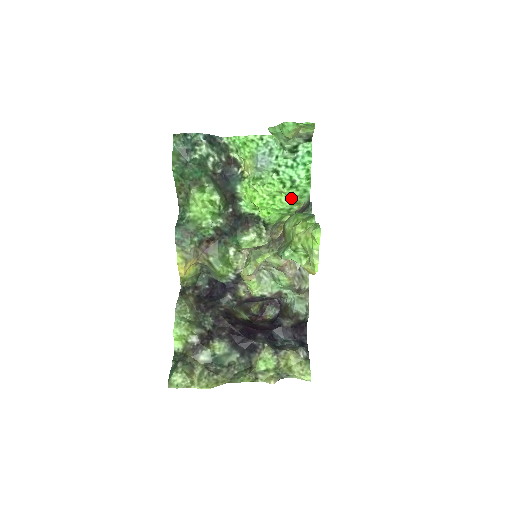
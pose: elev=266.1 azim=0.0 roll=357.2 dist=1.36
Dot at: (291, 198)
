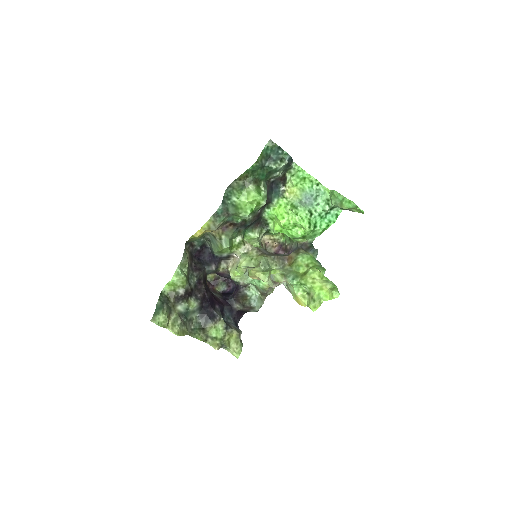
Dot at: (305, 235)
